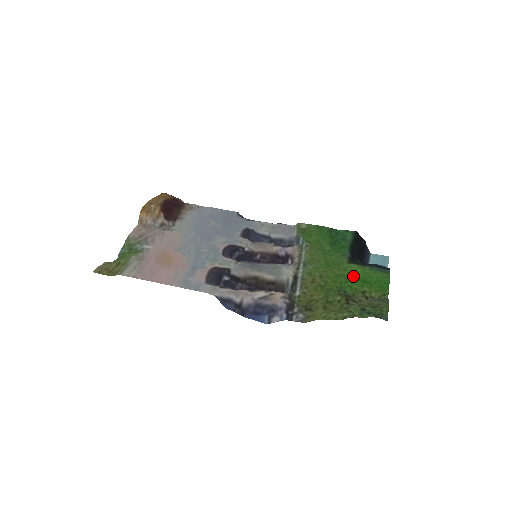
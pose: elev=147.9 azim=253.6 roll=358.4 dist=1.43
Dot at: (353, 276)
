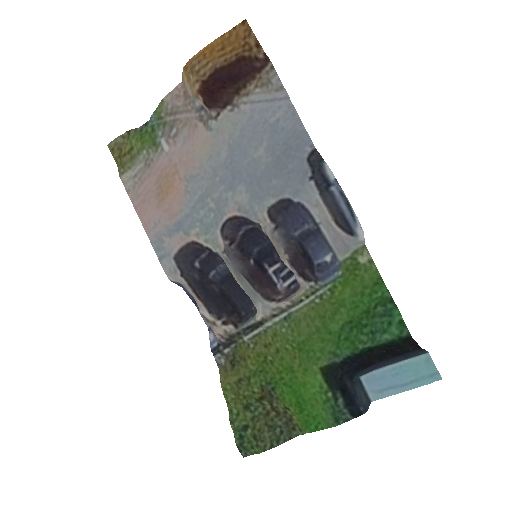
Dot at: (299, 387)
